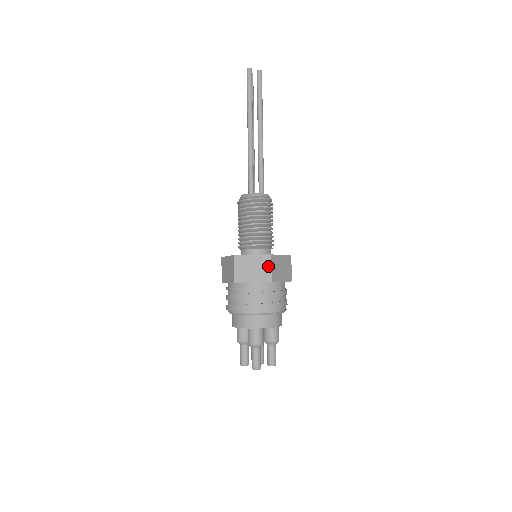
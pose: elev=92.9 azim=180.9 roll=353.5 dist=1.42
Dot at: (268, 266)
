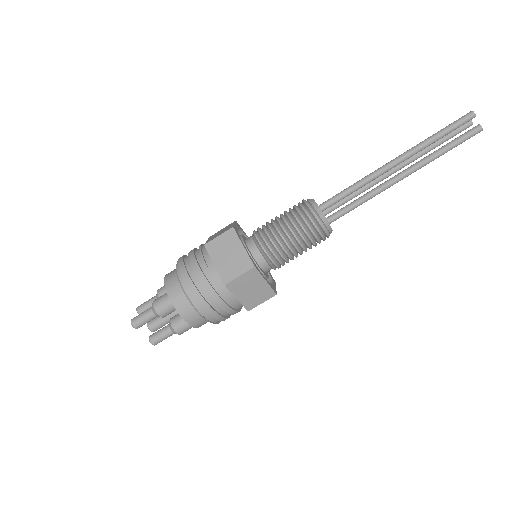
Dot at: (240, 271)
